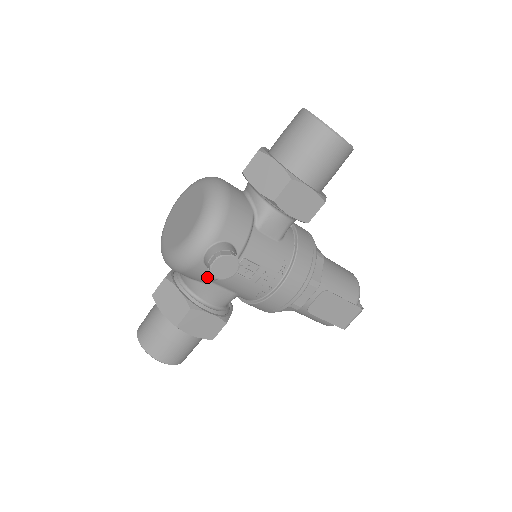
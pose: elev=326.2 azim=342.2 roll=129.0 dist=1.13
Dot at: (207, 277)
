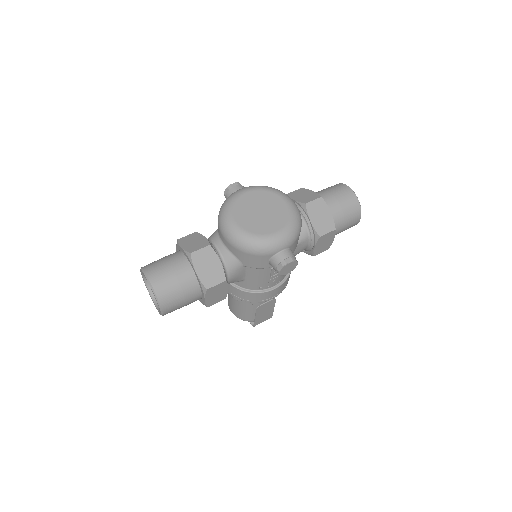
Dot at: (257, 265)
